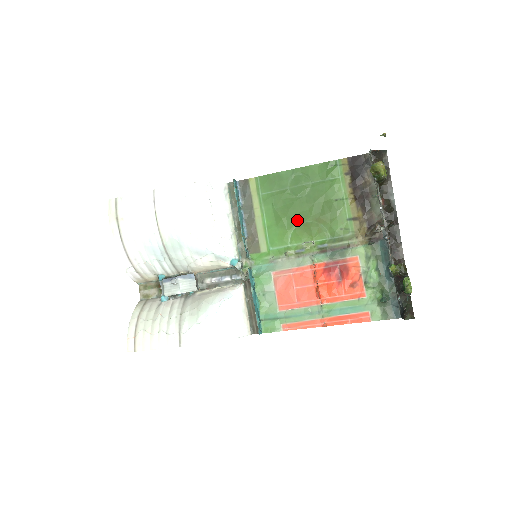
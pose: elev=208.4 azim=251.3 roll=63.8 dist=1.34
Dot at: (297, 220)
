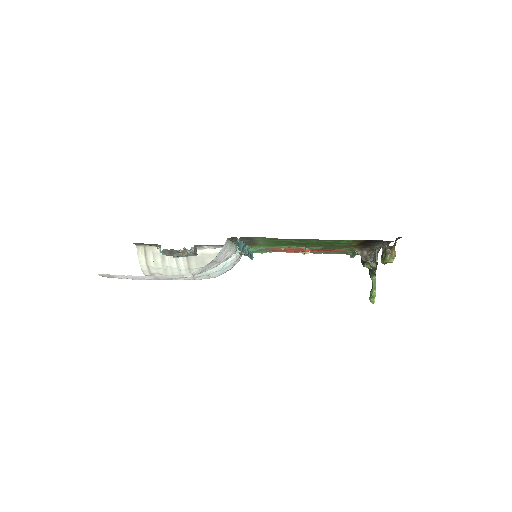
Dot at: occluded
